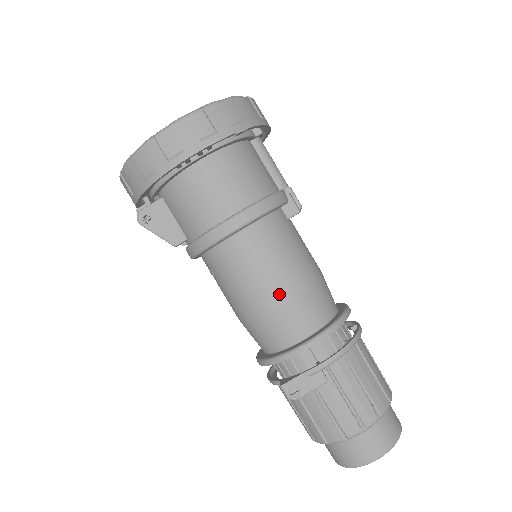
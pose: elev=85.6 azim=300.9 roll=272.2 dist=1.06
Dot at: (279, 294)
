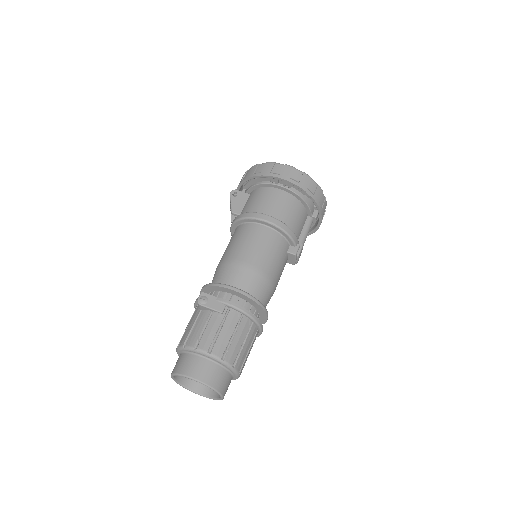
Dot at: (249, 261)
